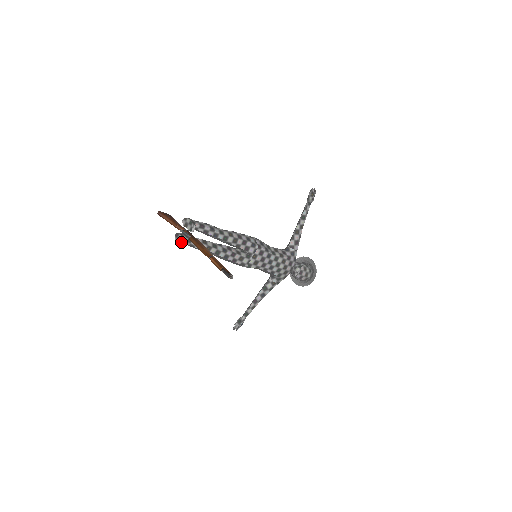
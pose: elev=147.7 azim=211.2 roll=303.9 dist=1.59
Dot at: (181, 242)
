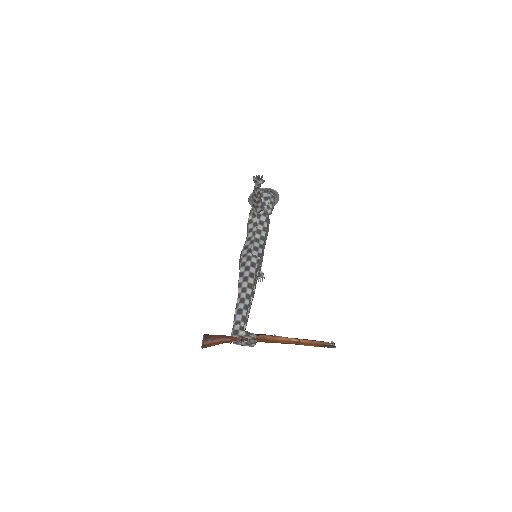
Dot at: (249, 345)
